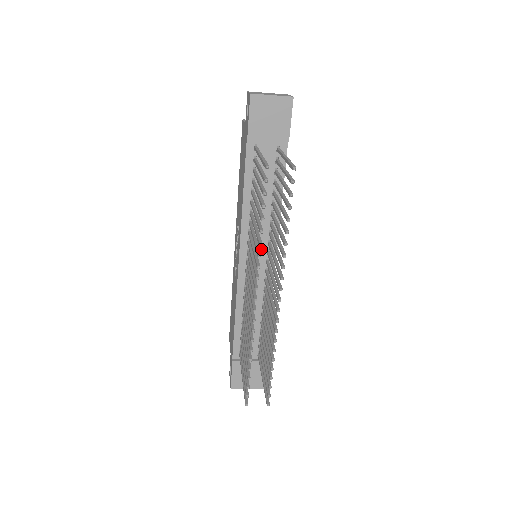
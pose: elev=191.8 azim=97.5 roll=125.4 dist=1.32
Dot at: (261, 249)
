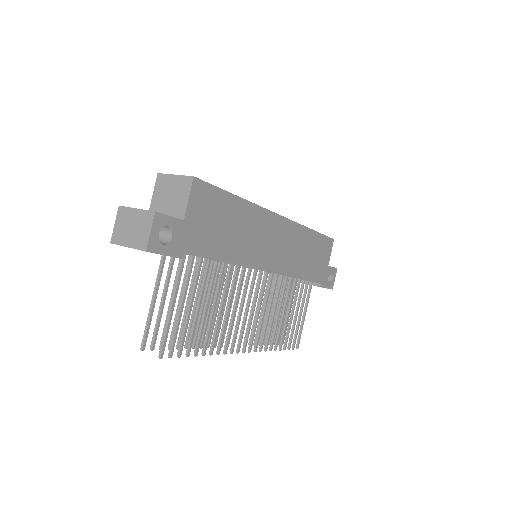
Dot at: occluded
